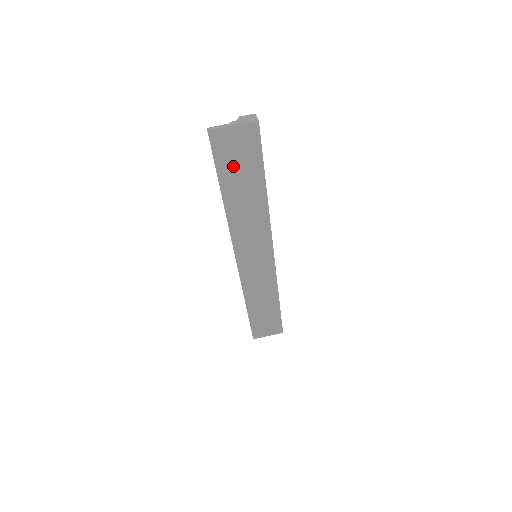
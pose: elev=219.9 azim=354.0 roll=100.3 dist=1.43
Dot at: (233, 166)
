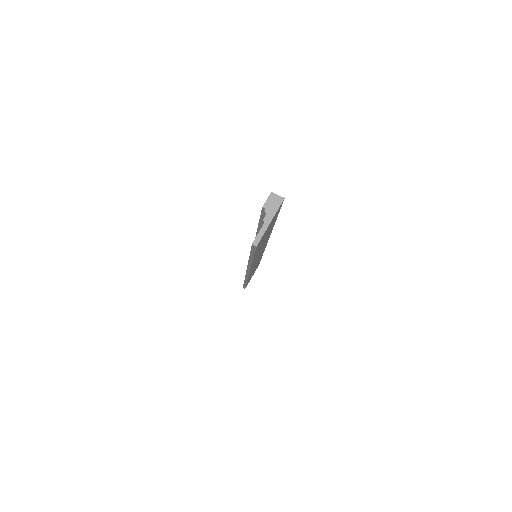
Dot at: occluded
